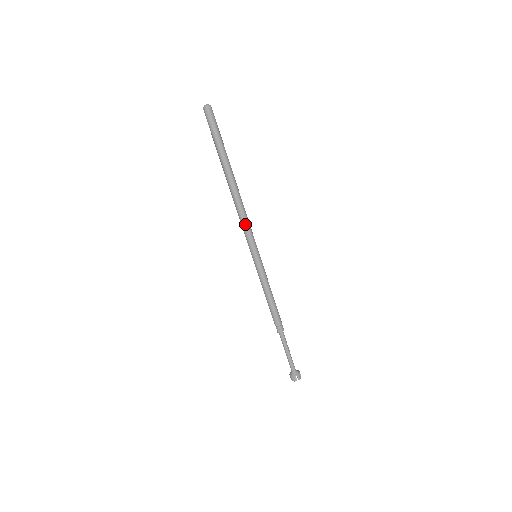
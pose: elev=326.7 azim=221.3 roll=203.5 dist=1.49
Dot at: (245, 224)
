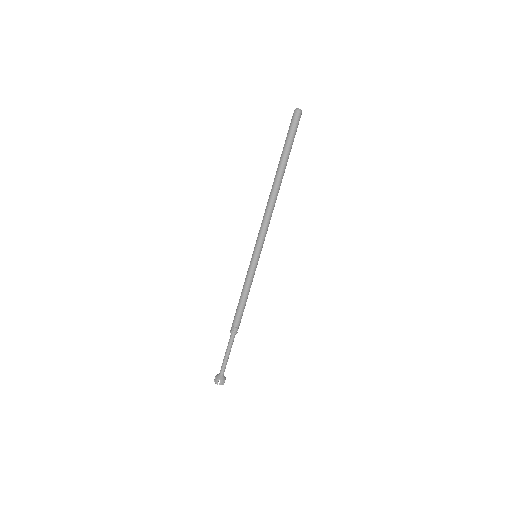
Dot at: (268, 224)
